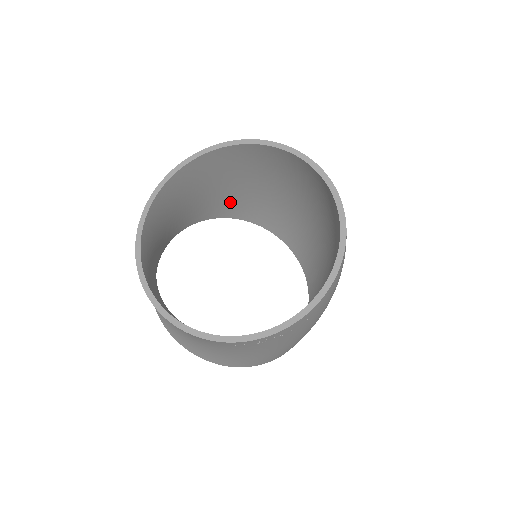
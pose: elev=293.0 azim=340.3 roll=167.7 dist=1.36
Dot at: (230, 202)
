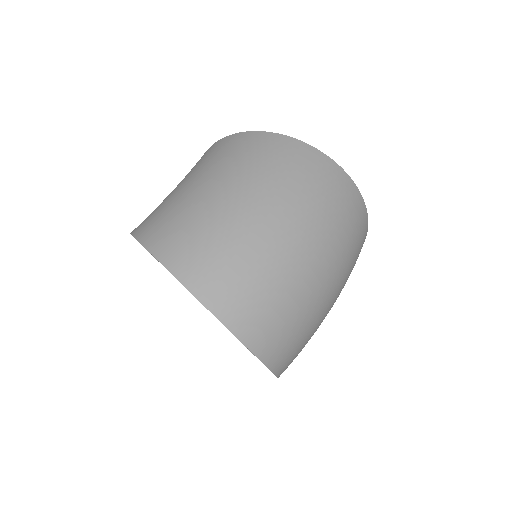
Dot at: occluded
